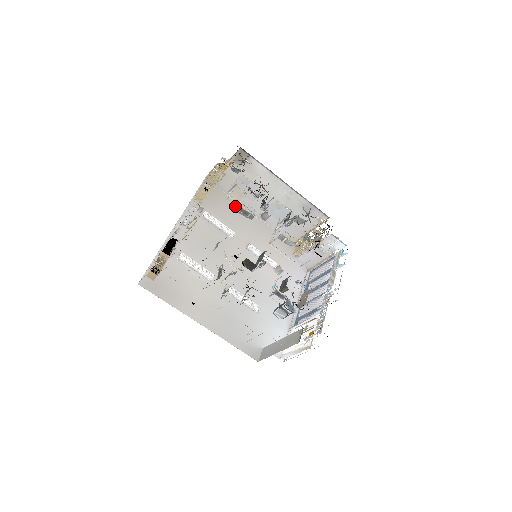
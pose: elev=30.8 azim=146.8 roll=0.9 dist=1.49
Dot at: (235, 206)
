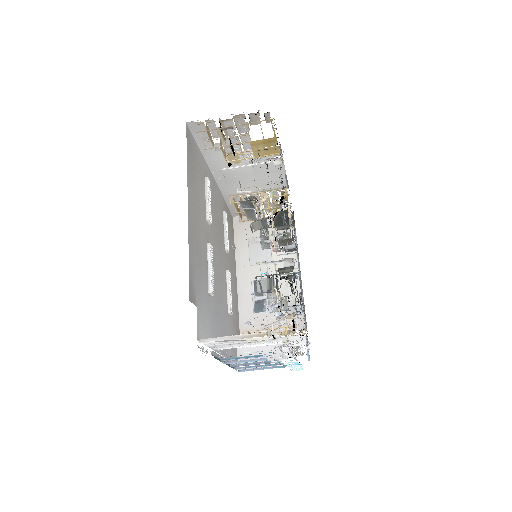
Dot at: occluded
